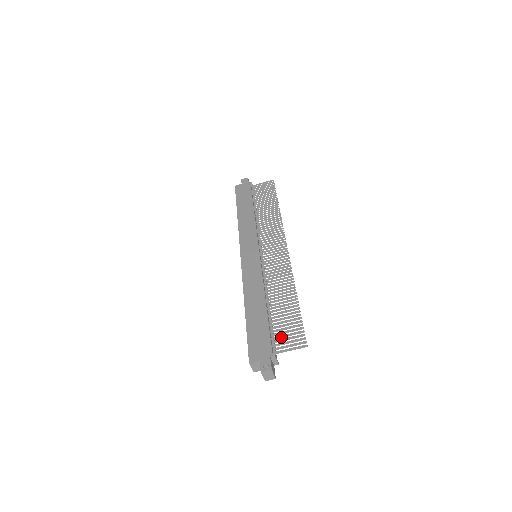
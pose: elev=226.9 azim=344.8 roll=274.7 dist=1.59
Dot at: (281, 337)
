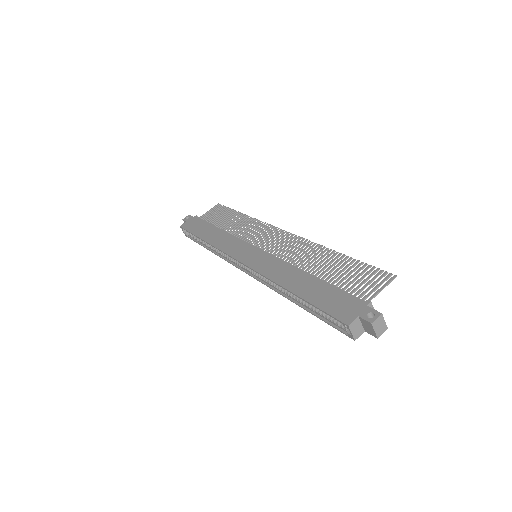
Dot at: (358, 287)
